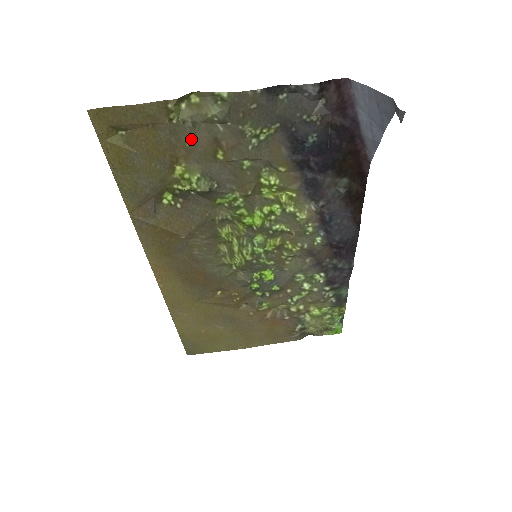
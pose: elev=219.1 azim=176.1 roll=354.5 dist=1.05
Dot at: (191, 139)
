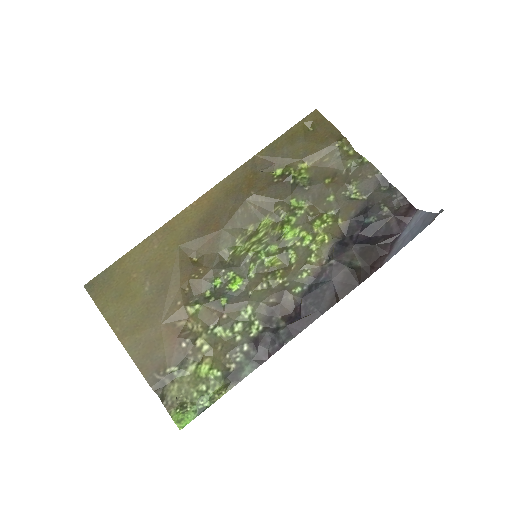
Dot at: (329, 160)
